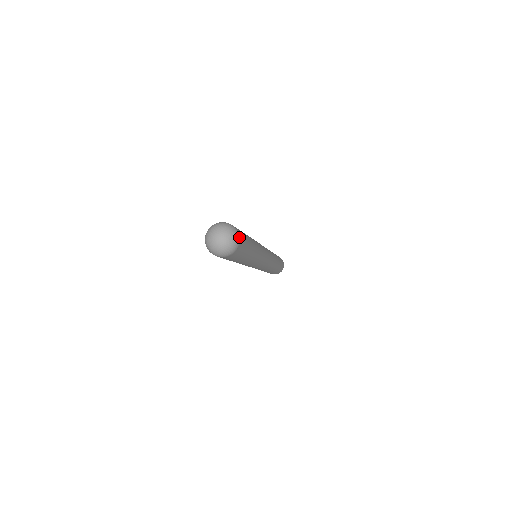
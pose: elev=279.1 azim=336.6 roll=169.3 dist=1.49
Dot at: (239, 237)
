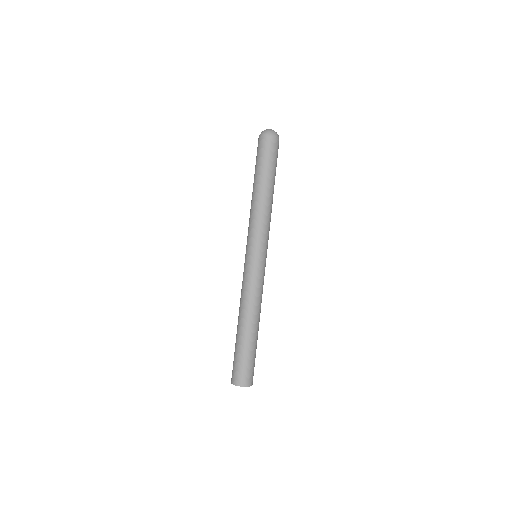
Dot at: occluded
